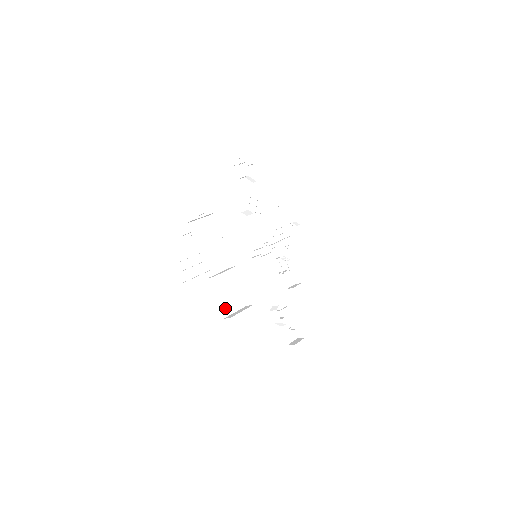
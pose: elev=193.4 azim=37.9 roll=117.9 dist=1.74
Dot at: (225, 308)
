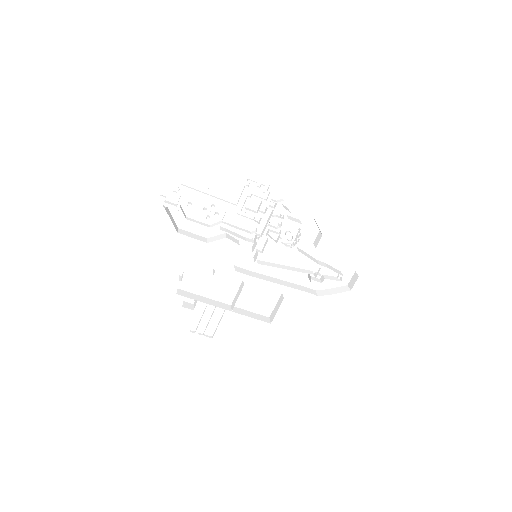
Dot at: (264, 310)
